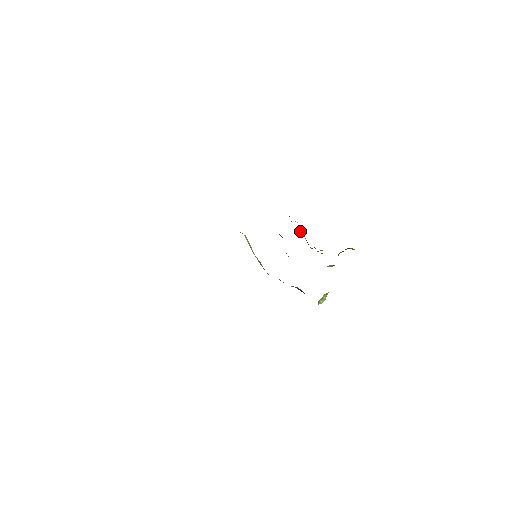
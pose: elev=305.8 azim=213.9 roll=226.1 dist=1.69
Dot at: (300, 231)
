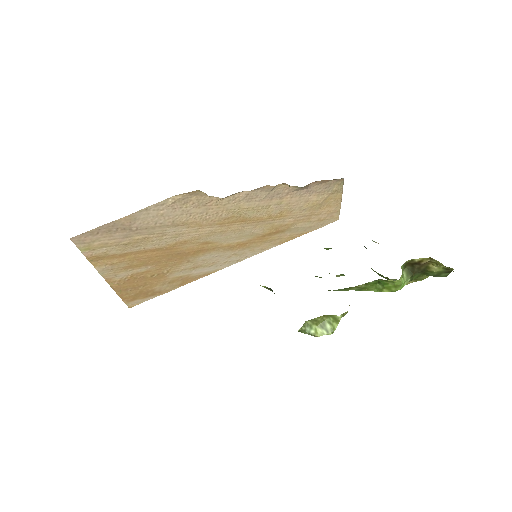
Dot at: (364, 246)
